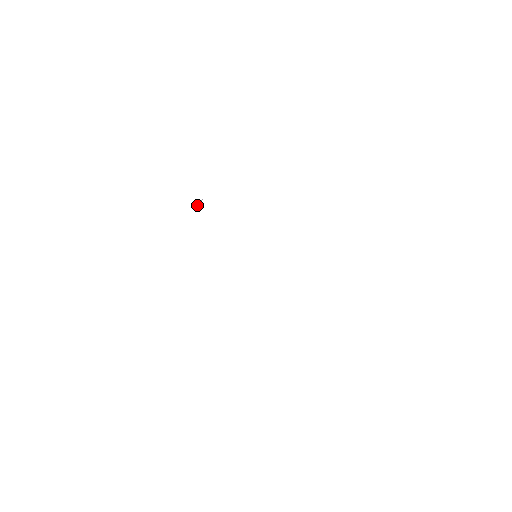
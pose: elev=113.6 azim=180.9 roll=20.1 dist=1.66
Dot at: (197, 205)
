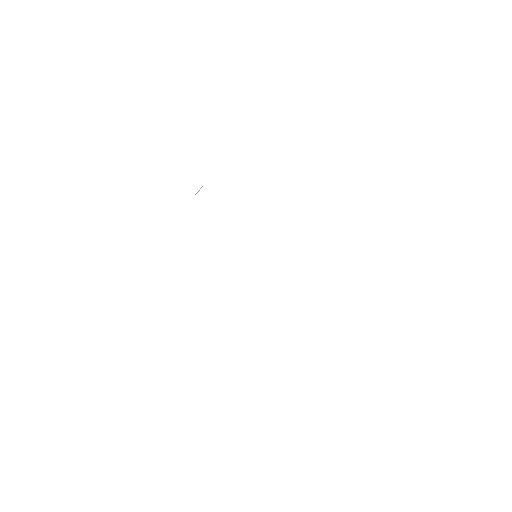
Dot at: occluded
